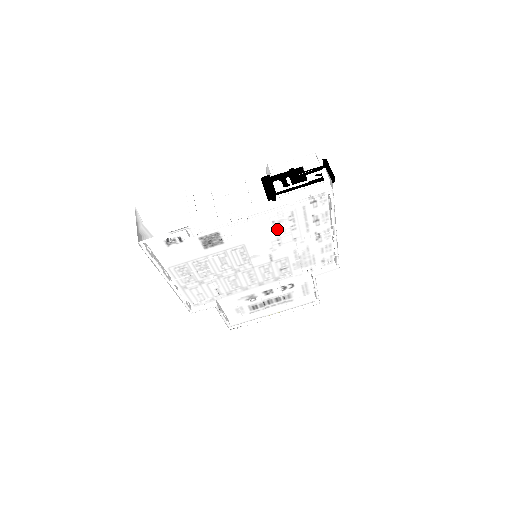
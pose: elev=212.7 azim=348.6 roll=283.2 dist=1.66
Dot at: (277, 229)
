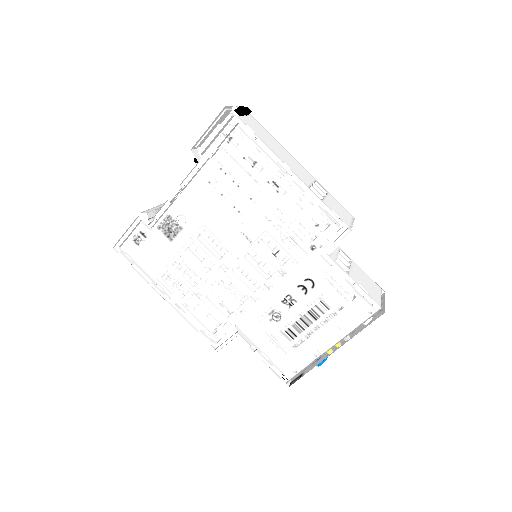
Dot at: (221, 192)
